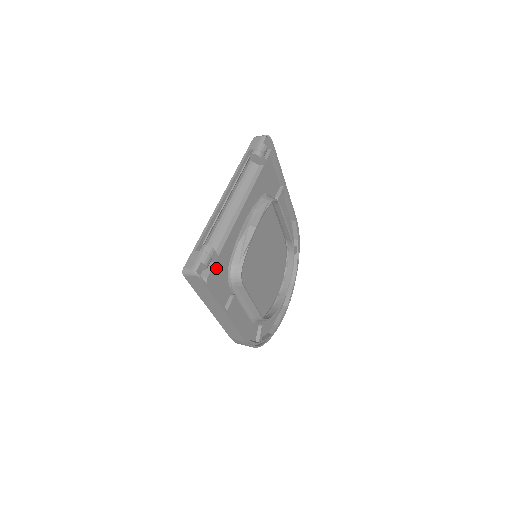
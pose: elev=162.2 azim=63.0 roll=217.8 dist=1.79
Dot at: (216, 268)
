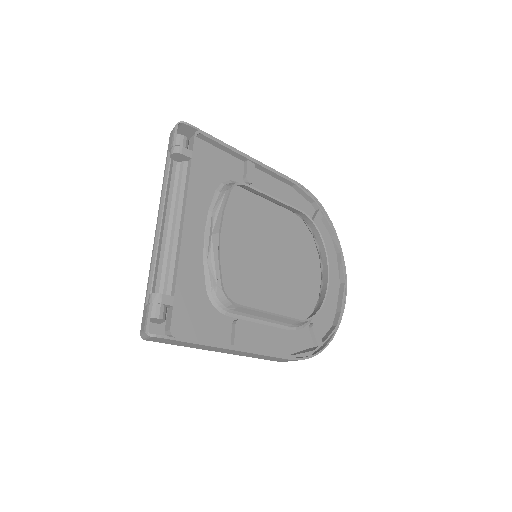
Dot at: (186, 308)
